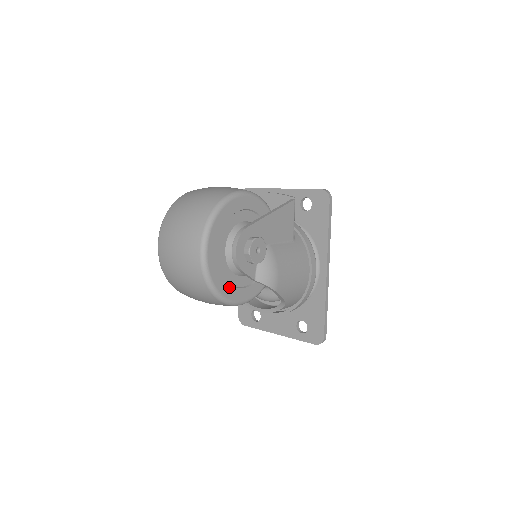
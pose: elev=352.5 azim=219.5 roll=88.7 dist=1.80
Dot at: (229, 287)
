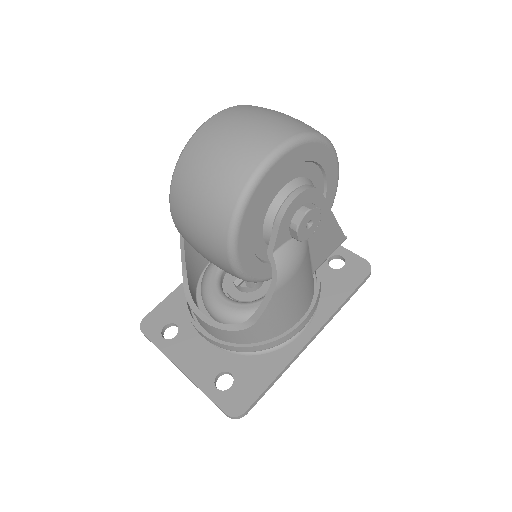
Dot at: (251, 224)
